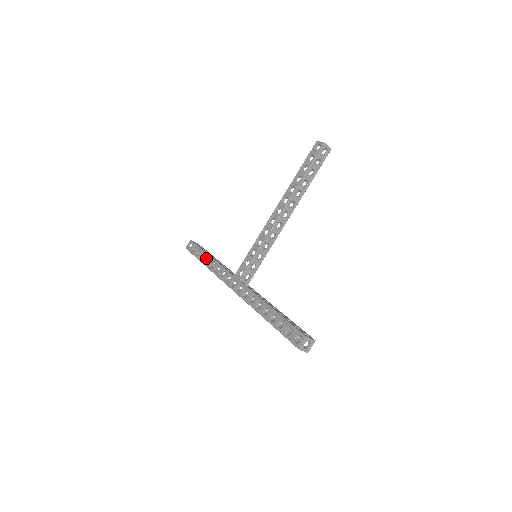
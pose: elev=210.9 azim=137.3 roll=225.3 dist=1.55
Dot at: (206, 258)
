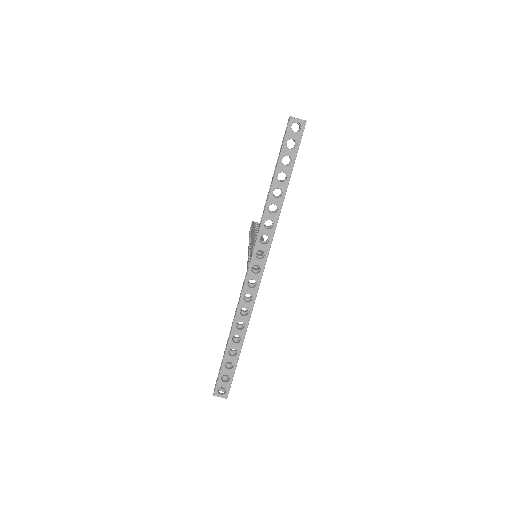
Dot at: (228, 338)
